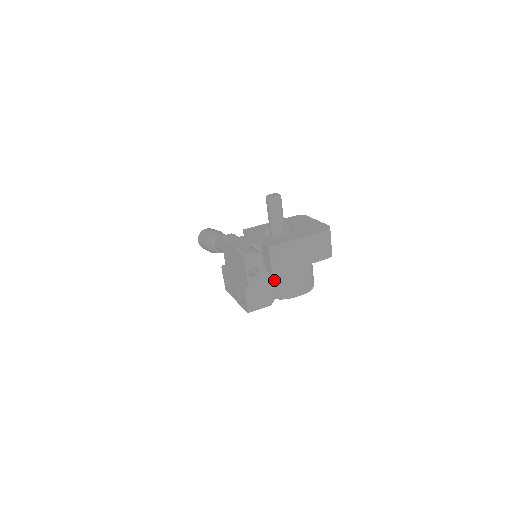
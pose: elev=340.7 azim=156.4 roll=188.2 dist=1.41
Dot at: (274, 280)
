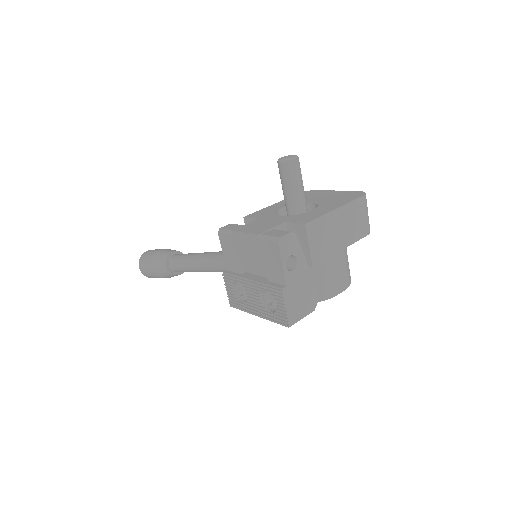
Dot at: occluded
